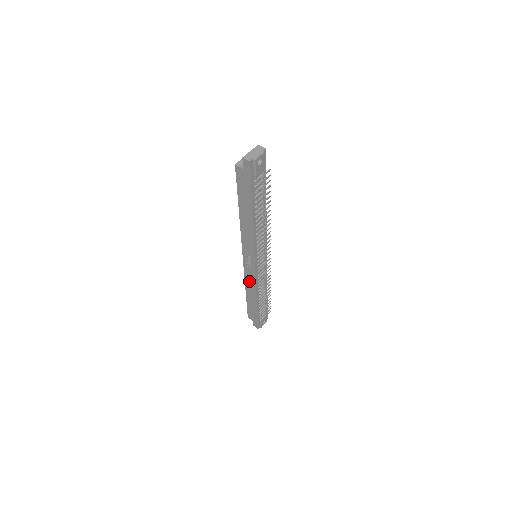
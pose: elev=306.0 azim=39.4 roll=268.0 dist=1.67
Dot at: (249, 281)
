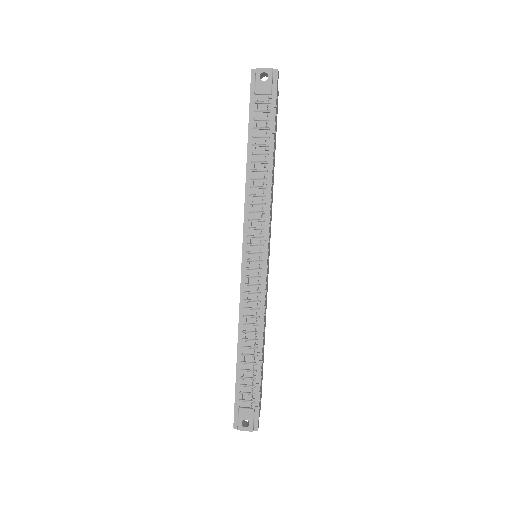
Dot at: occluded
